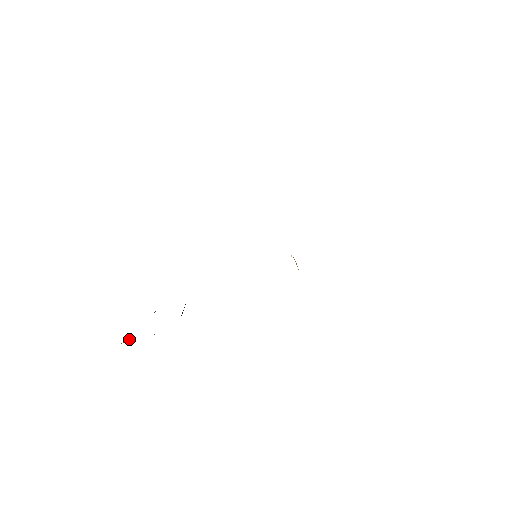
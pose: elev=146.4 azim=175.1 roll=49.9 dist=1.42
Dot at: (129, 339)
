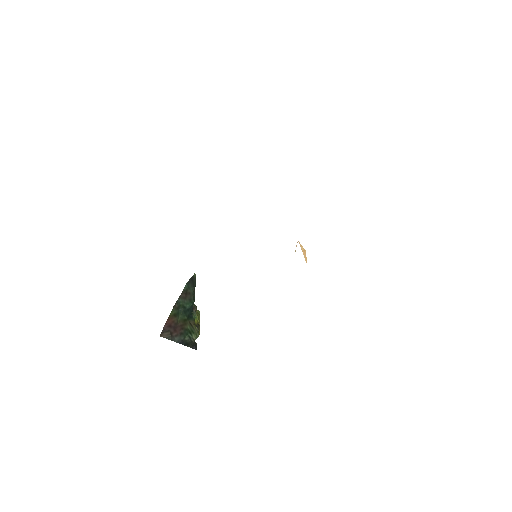
Dot at: occluded
